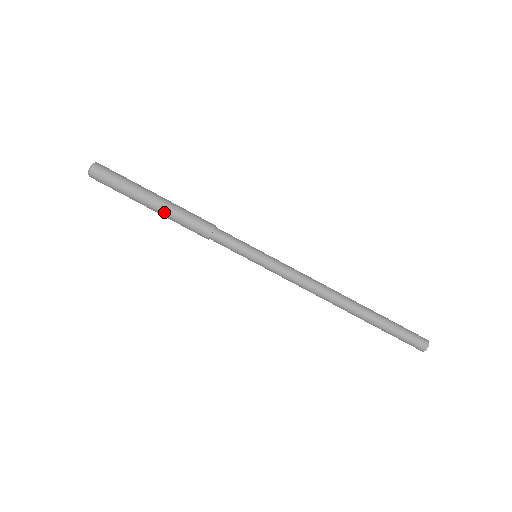
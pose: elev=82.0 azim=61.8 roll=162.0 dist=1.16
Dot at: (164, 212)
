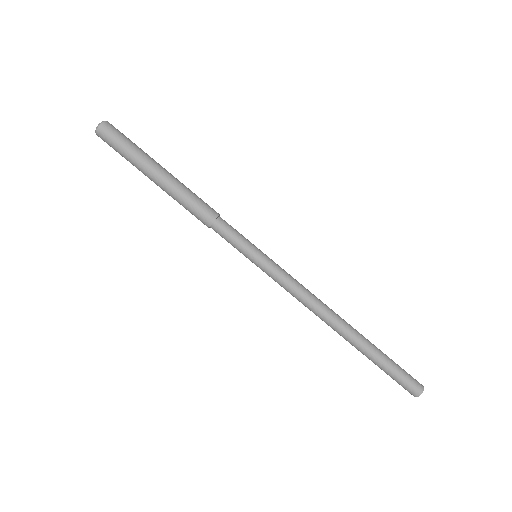
Dot at: (169, 186)
